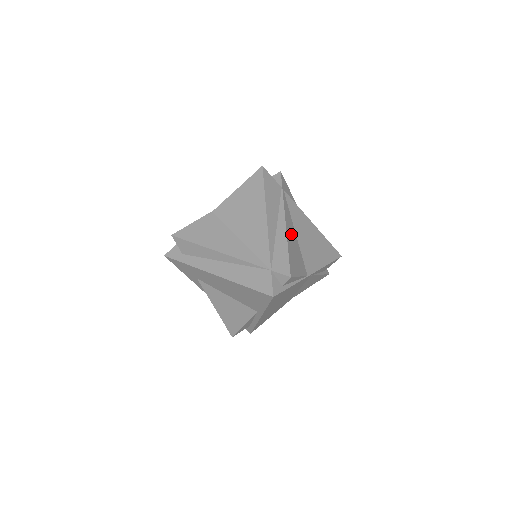
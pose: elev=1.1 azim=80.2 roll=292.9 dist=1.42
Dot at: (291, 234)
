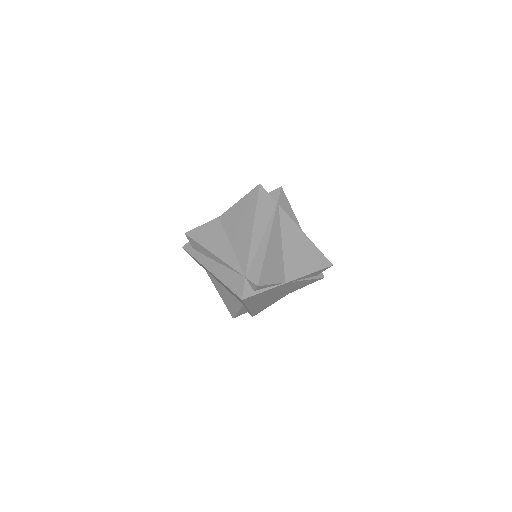
Dot at: (274, 246)
